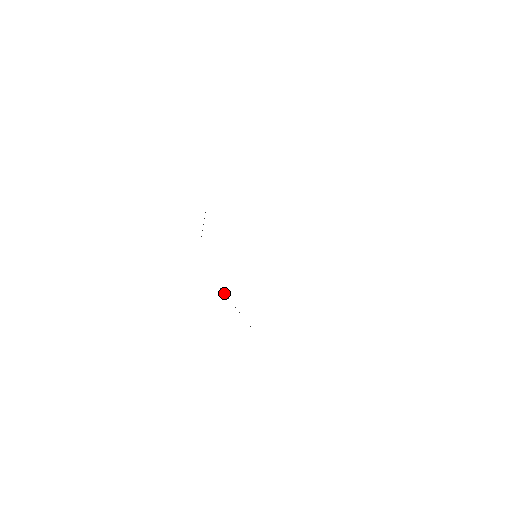
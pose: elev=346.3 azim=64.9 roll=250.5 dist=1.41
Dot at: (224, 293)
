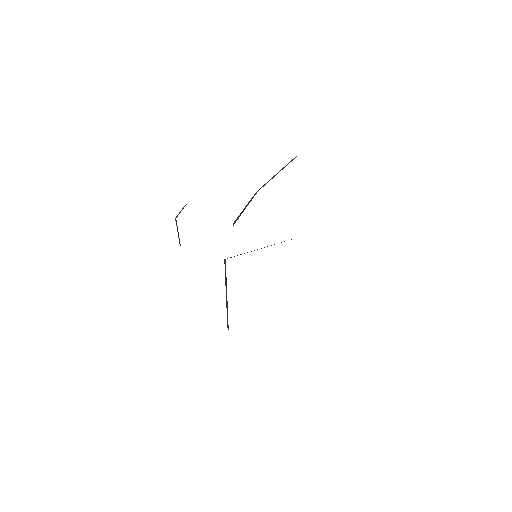
Dot at: (225, 271)
